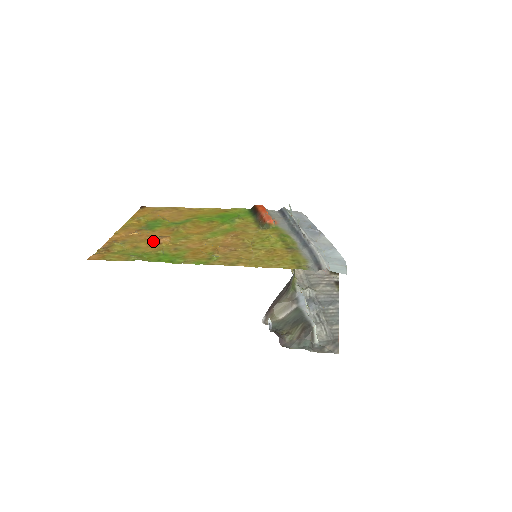
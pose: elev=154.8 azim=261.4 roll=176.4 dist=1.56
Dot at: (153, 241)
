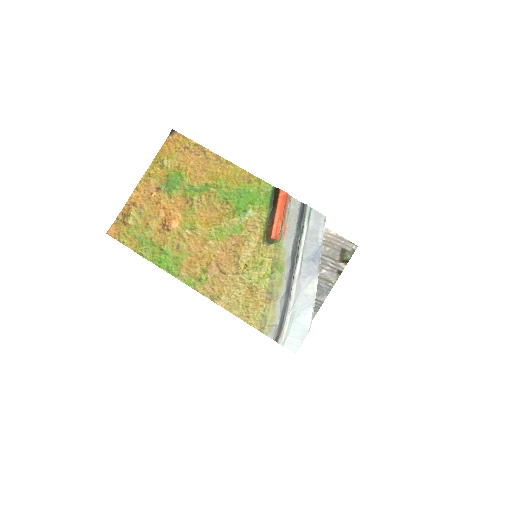
Dot at: (164, 221)
